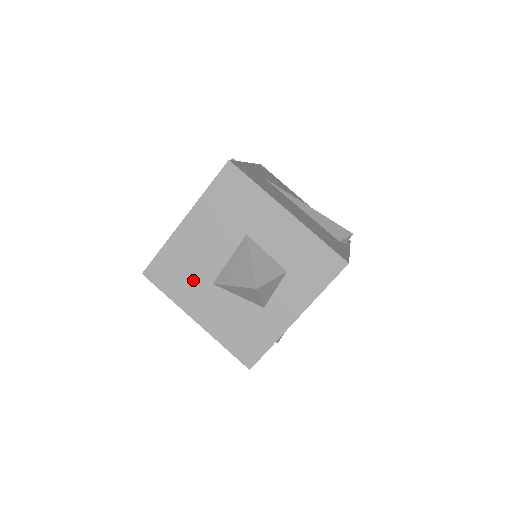
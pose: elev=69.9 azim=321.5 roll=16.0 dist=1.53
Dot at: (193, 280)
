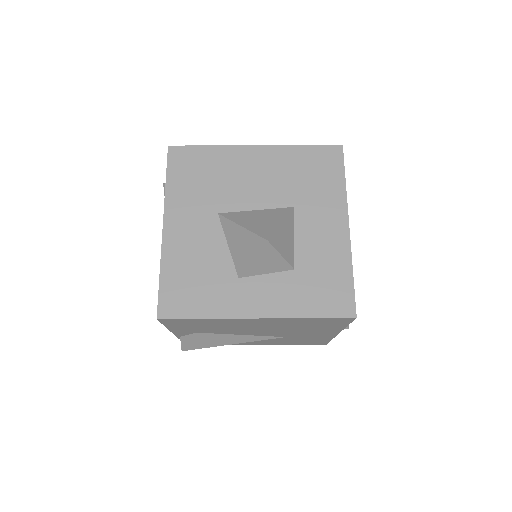
Dot at: (205, 194)
